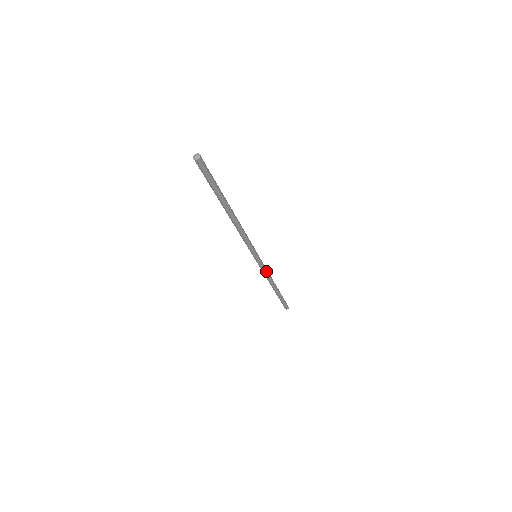
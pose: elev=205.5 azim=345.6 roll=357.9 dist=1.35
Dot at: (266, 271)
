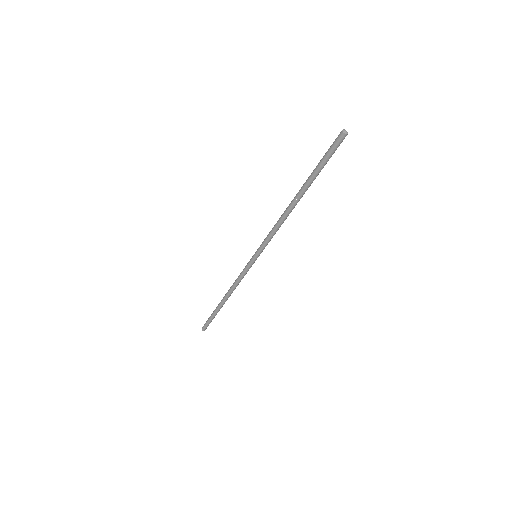
Dot at: (244, 275)
